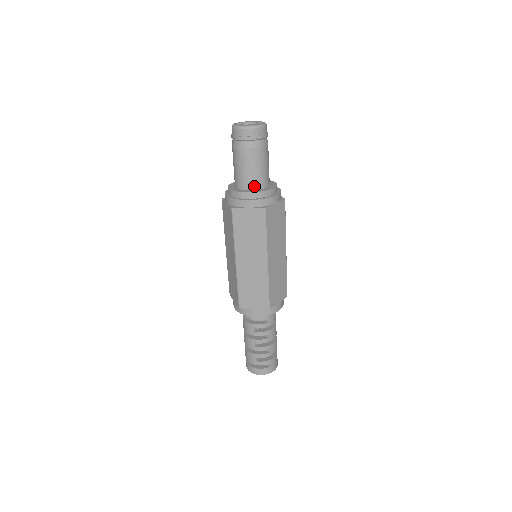
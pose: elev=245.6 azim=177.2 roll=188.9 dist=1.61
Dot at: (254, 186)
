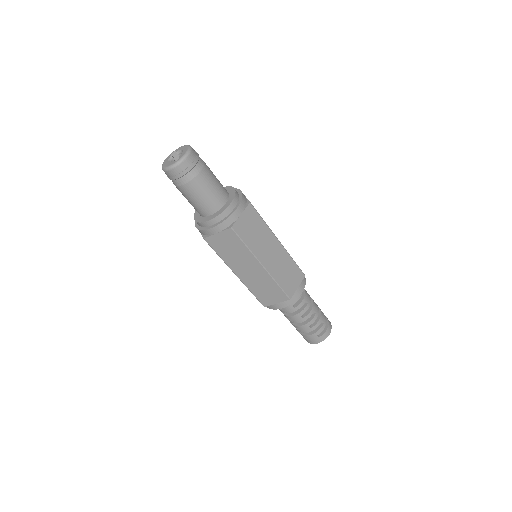
Dot at: (199, 213)
